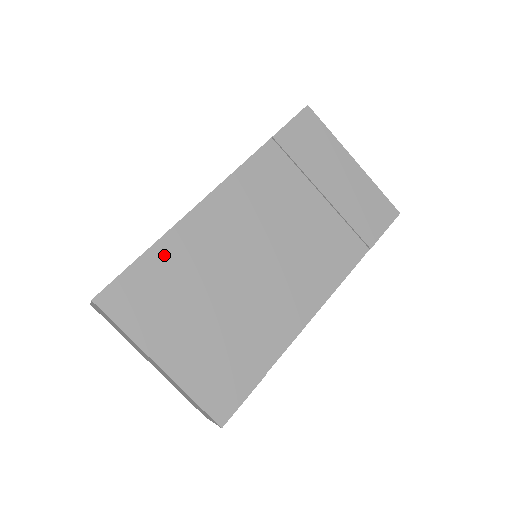
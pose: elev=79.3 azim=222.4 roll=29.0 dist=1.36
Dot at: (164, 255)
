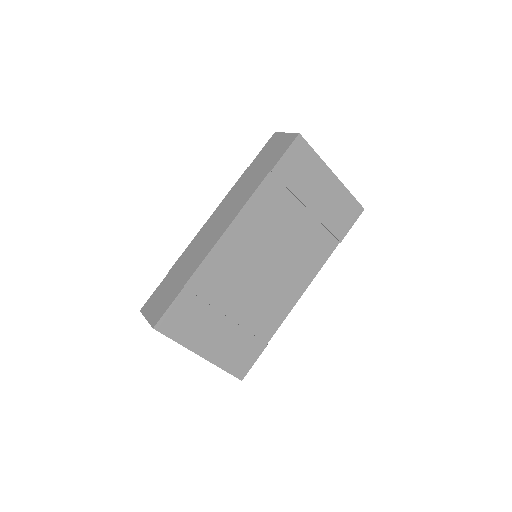
Dot at: (197, 285)
